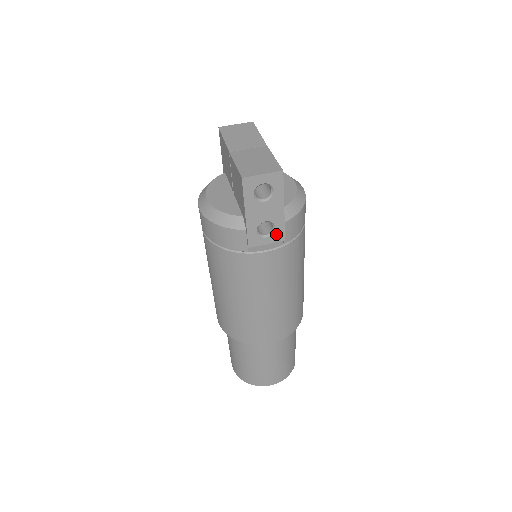
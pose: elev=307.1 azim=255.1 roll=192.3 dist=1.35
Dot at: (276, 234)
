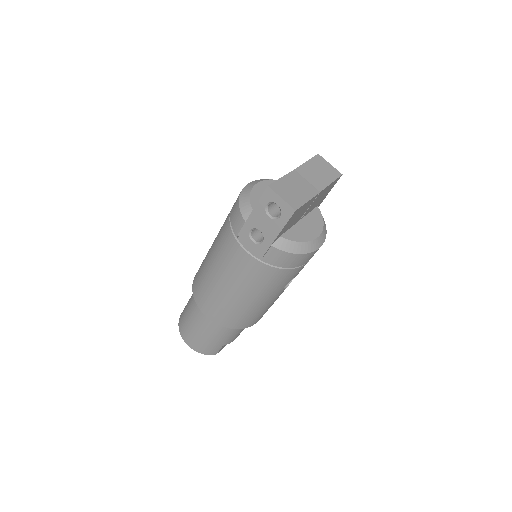
Dot at: (260, 247)
